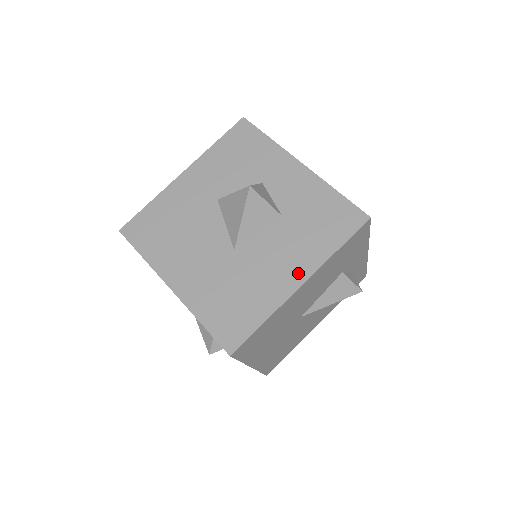
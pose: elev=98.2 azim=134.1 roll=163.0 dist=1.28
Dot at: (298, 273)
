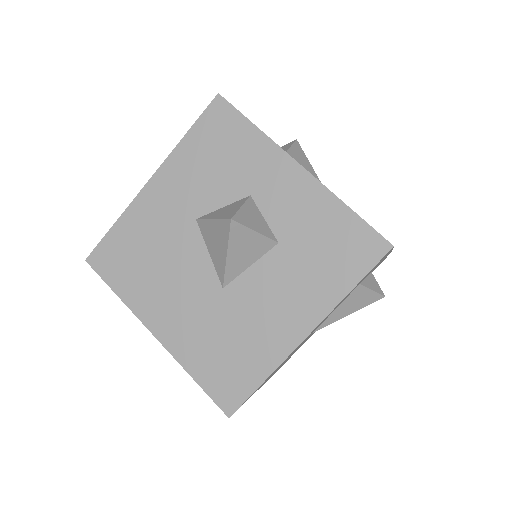
Dot at: (302, 321)
